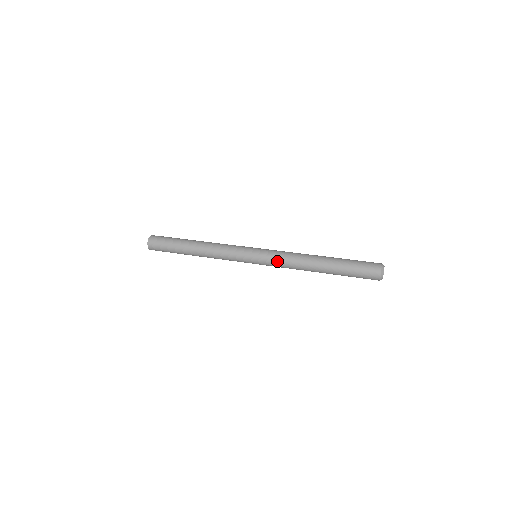
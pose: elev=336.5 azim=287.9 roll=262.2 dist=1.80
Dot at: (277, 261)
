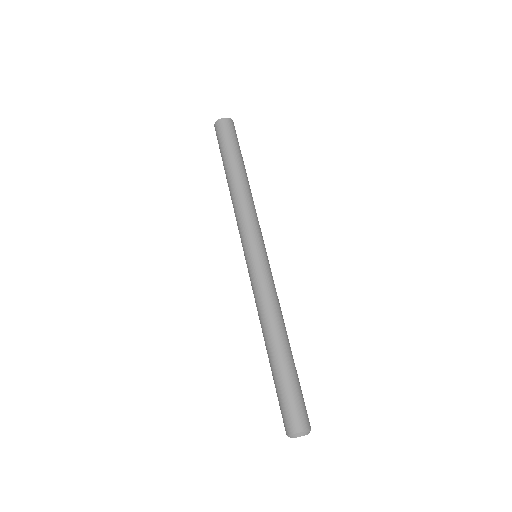
Dot at: occluded
